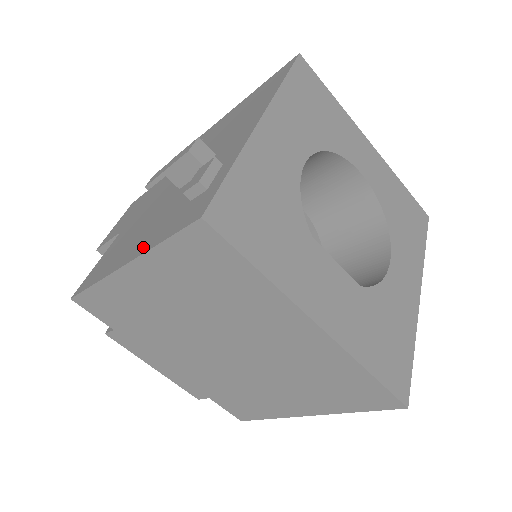
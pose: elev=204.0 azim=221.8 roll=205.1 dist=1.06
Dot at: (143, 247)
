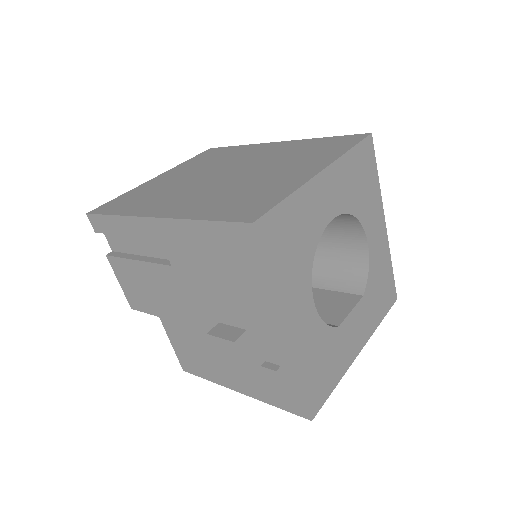
Dot at: (251, 392)
